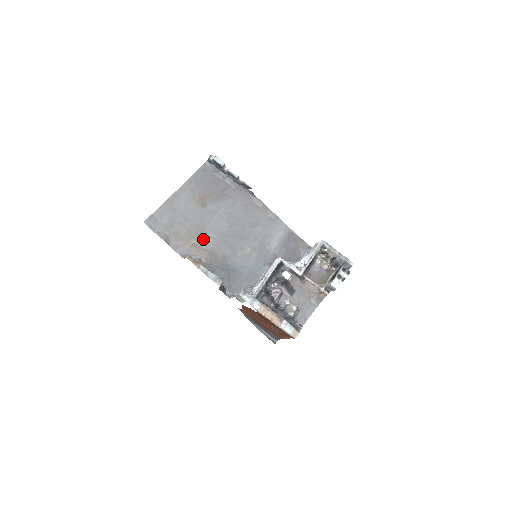
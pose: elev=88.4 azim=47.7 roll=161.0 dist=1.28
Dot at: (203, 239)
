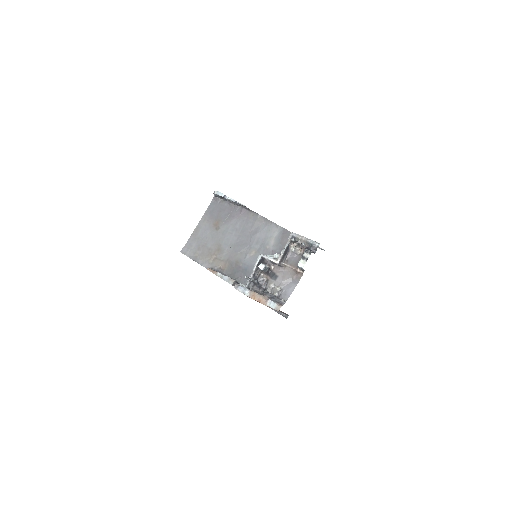
Dot at: (221, 253)
